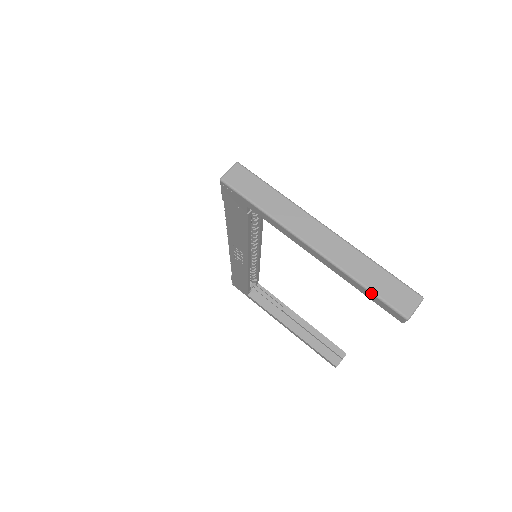
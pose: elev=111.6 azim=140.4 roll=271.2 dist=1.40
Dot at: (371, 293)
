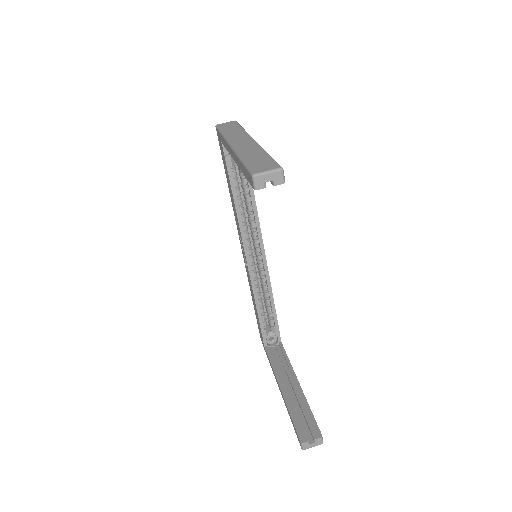
Dot at: (243, 164)
